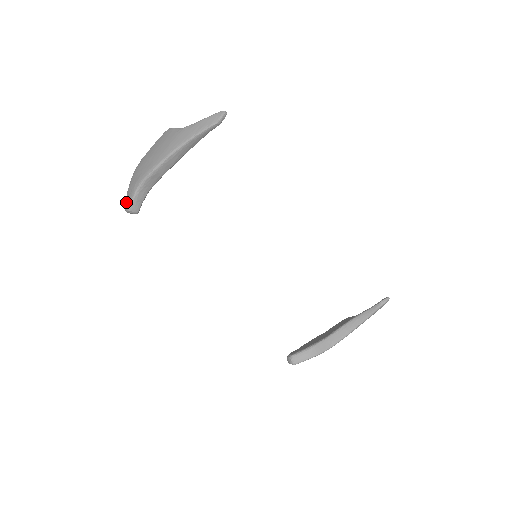
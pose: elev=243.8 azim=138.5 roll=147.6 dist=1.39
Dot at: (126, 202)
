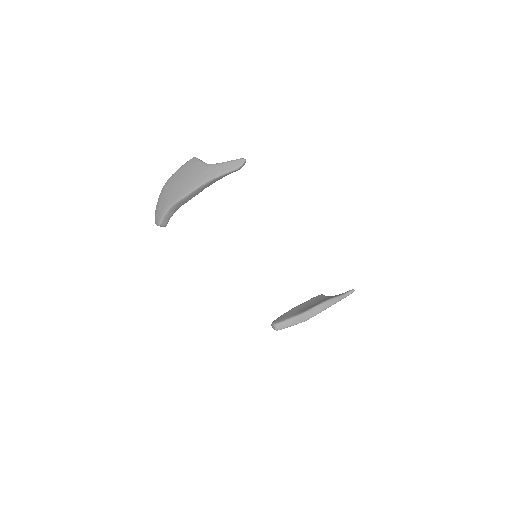
Dot at: (156, 217)
